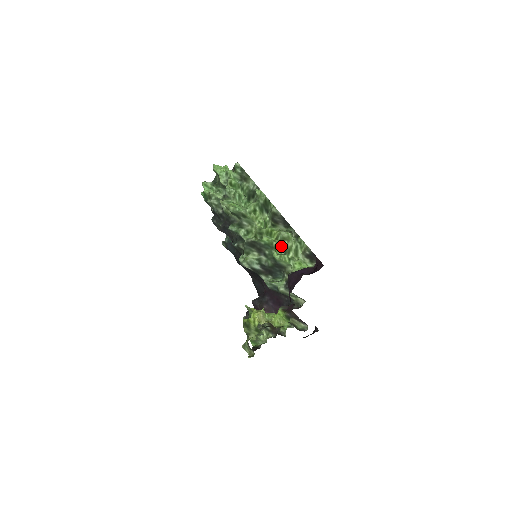
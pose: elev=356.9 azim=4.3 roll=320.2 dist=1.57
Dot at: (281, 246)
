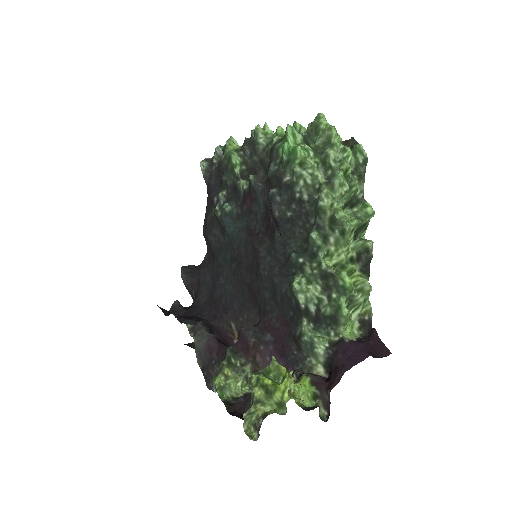
Dot at: (350, 296)
